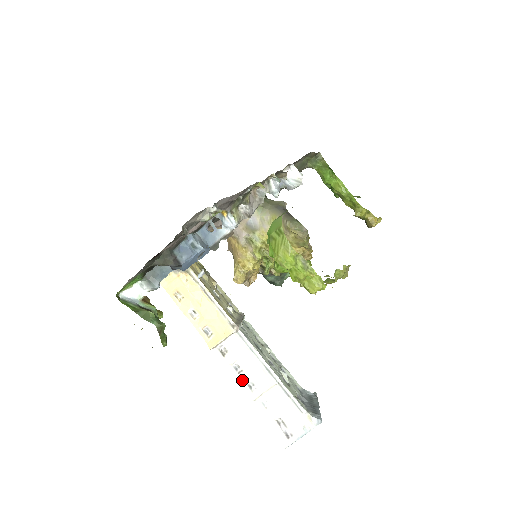
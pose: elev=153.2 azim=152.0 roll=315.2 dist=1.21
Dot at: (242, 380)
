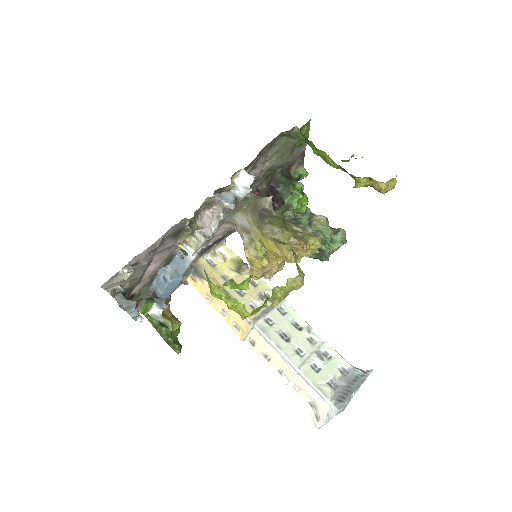
Dot at: (272, 367)
